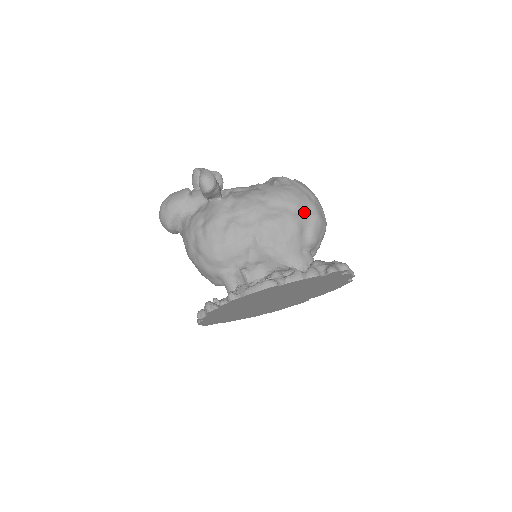
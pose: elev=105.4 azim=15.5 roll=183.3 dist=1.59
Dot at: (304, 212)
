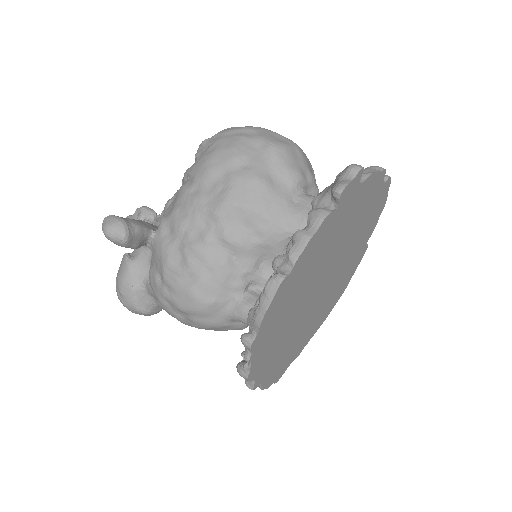
Dot at: (253, 157)
